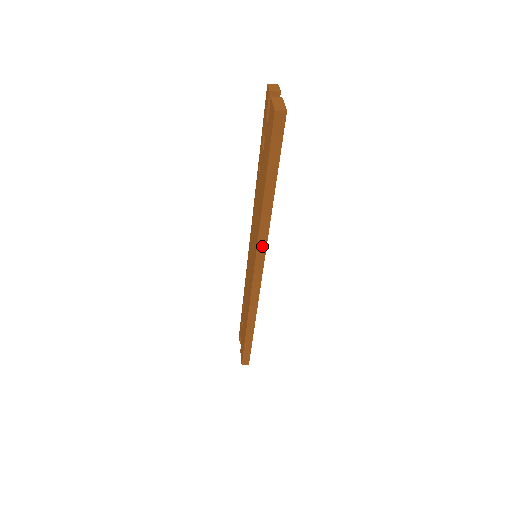
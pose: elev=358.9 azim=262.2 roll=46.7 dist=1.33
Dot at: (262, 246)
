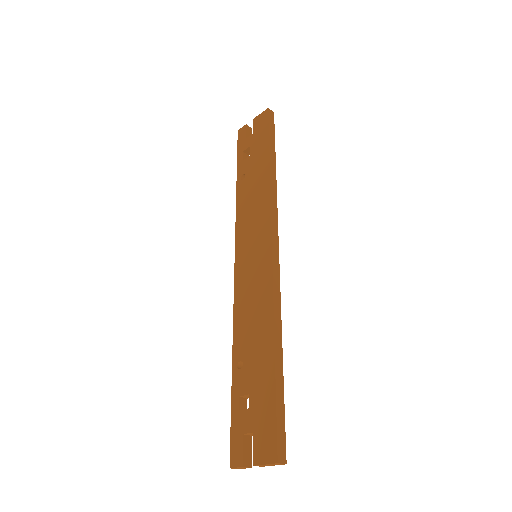
Dot at: (274, 214)
